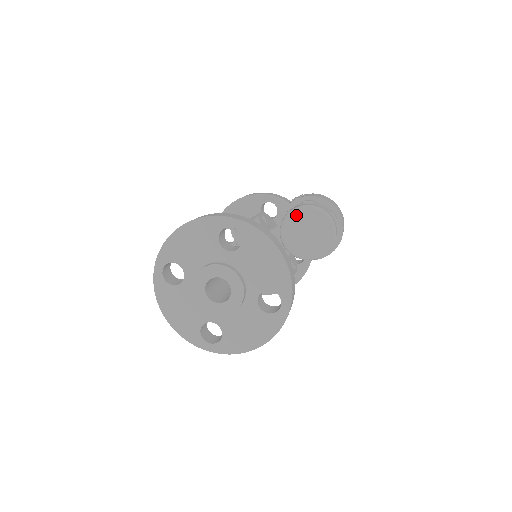
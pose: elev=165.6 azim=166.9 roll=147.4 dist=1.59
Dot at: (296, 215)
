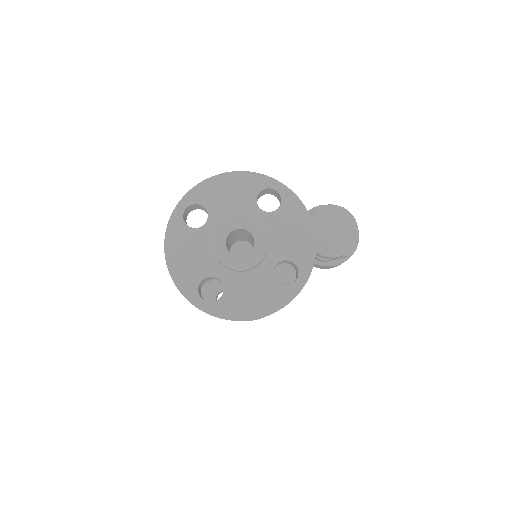
Dot at: (327, 210)
